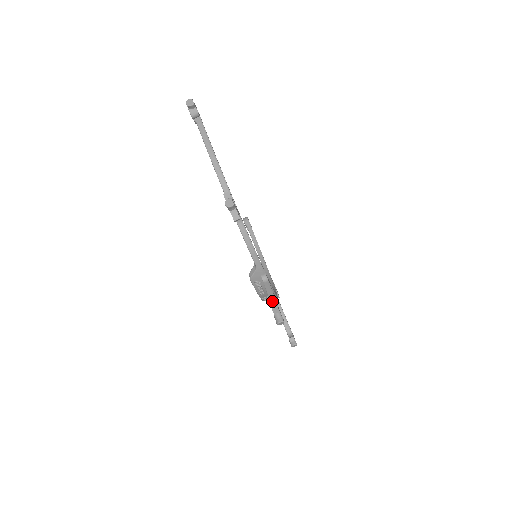
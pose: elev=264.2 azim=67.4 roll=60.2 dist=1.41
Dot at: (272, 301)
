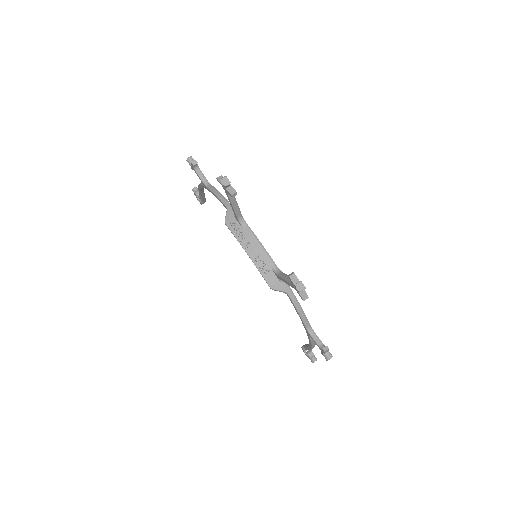
Dot at: occluded
